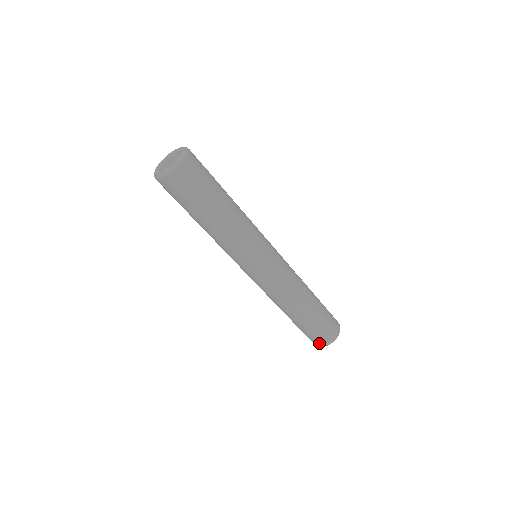
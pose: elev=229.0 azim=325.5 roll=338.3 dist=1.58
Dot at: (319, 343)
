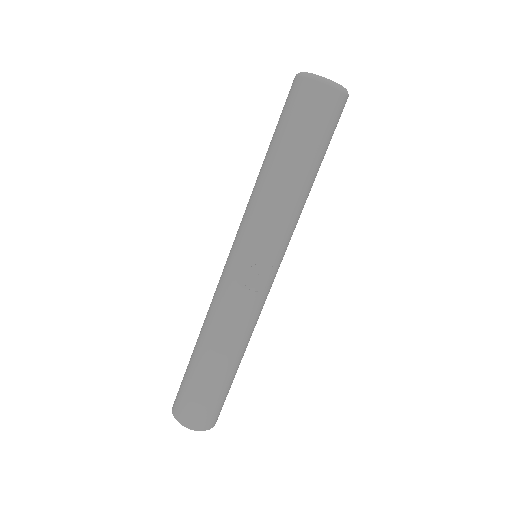
Dot at: (199, 422)
